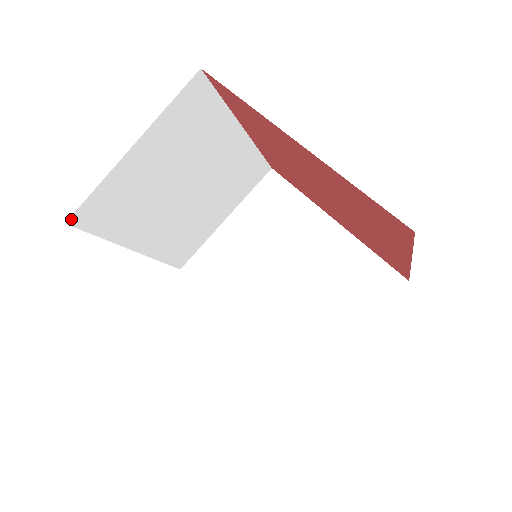
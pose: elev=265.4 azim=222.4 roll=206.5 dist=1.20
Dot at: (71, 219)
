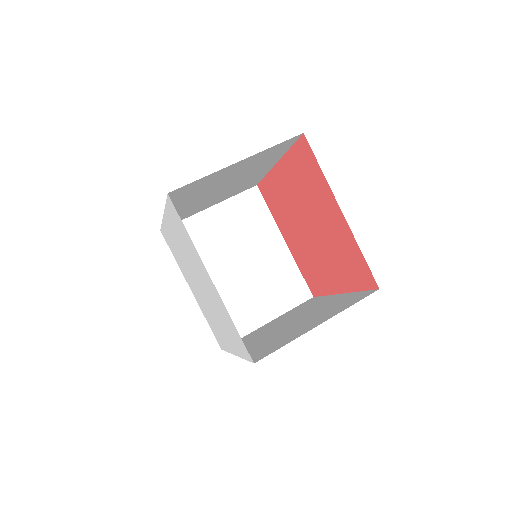
Dot at: occluded
